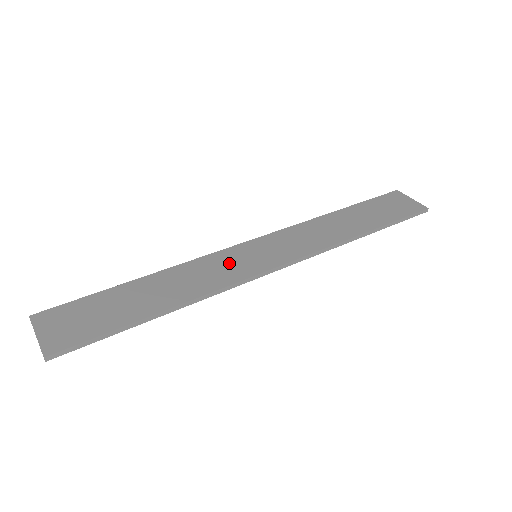
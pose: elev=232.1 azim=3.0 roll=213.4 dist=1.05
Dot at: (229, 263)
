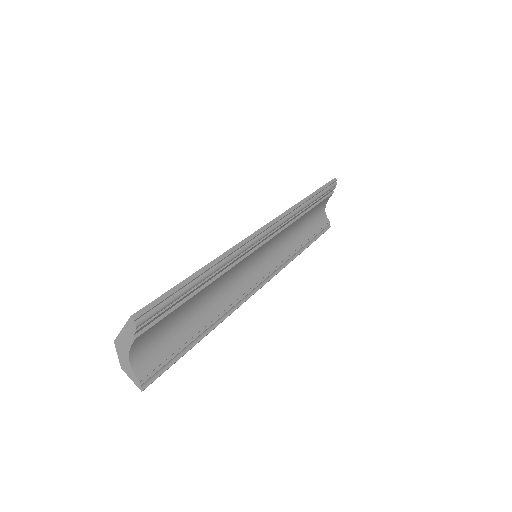
Dot at: occluded
